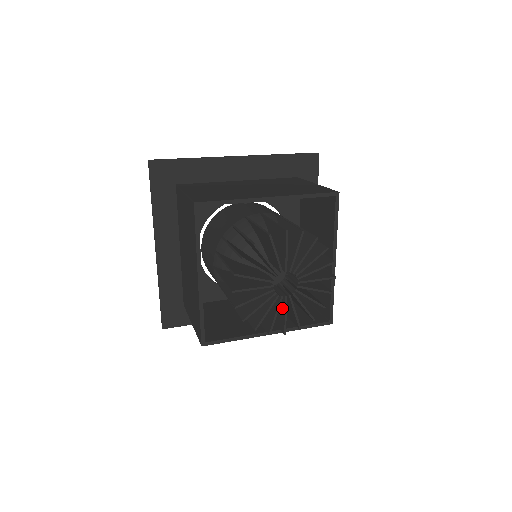
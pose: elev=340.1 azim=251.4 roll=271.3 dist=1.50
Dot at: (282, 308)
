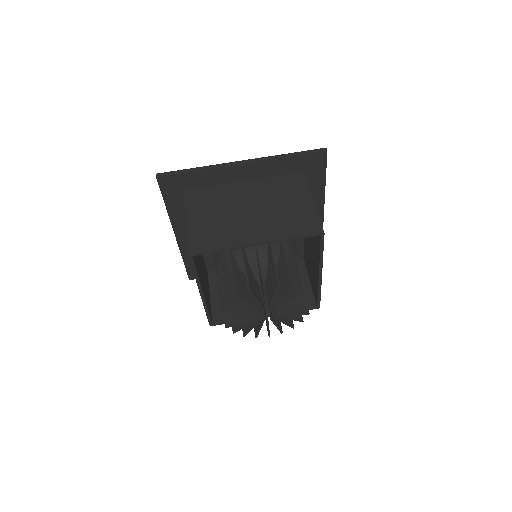
Dot at: occluded
